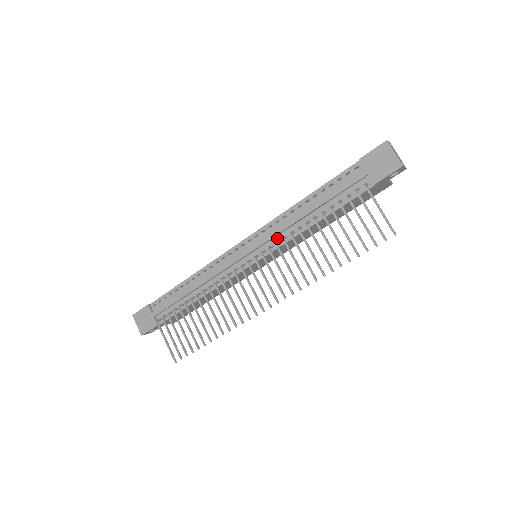
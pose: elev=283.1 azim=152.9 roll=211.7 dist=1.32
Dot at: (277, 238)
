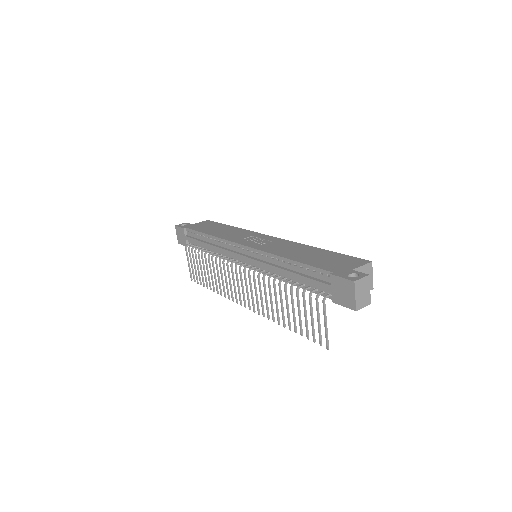
Dot at: (264, 267)
